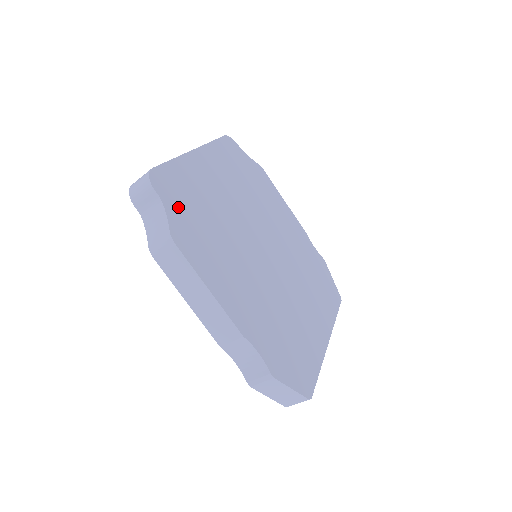
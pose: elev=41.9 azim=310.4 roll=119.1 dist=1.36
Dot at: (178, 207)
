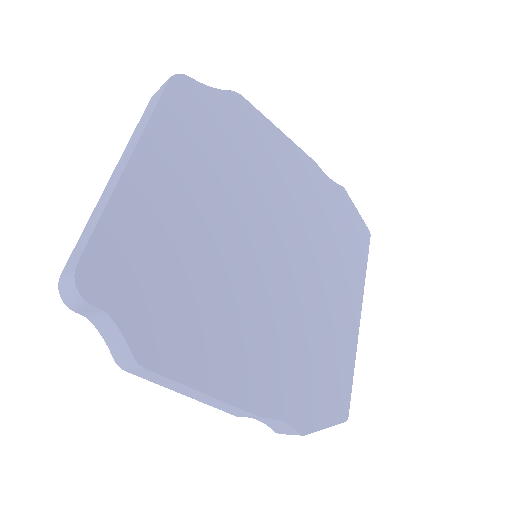
Dot at: (134, 300)
